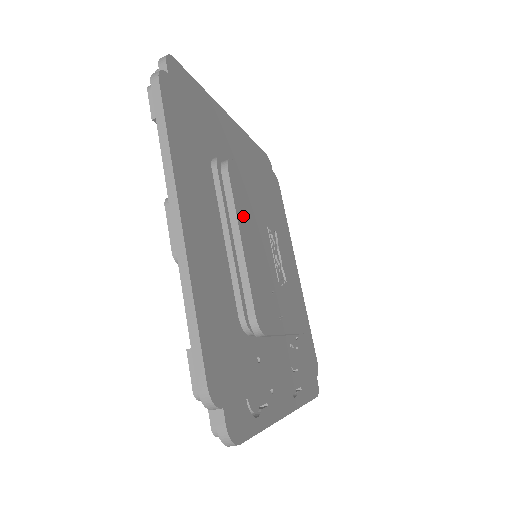
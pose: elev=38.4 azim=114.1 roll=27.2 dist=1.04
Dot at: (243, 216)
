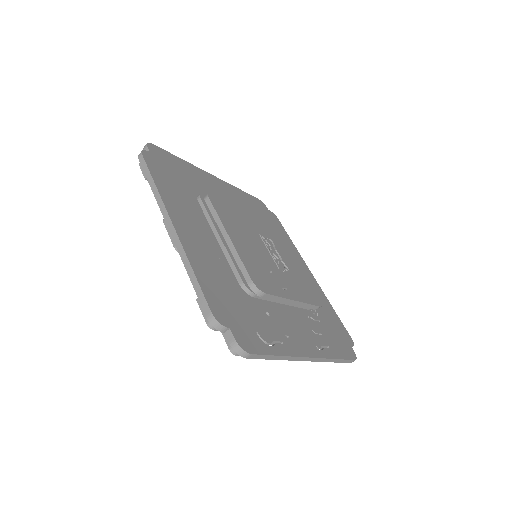
Dot at: (229, 224)
